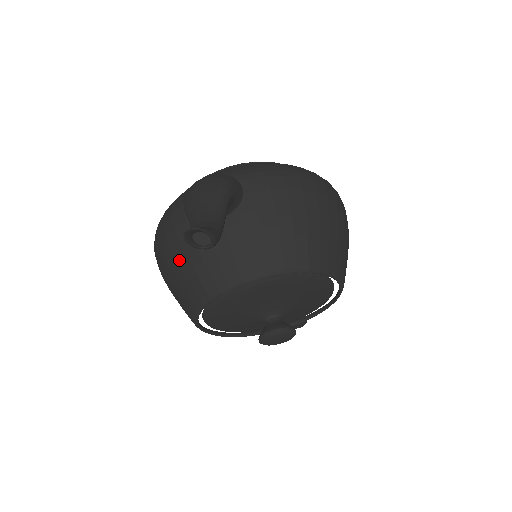
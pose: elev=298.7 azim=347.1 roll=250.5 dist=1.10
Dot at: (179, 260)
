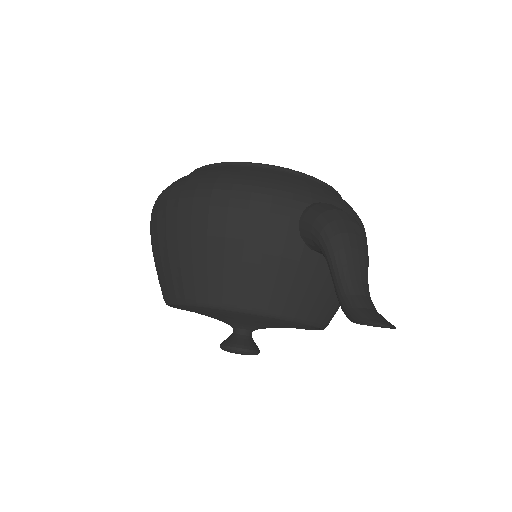
Dot at: (247, 254)
